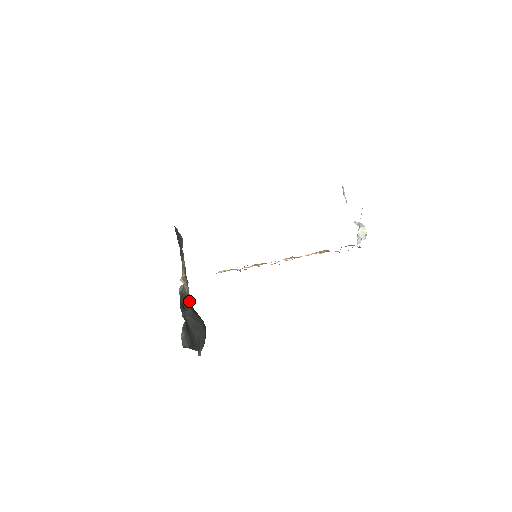
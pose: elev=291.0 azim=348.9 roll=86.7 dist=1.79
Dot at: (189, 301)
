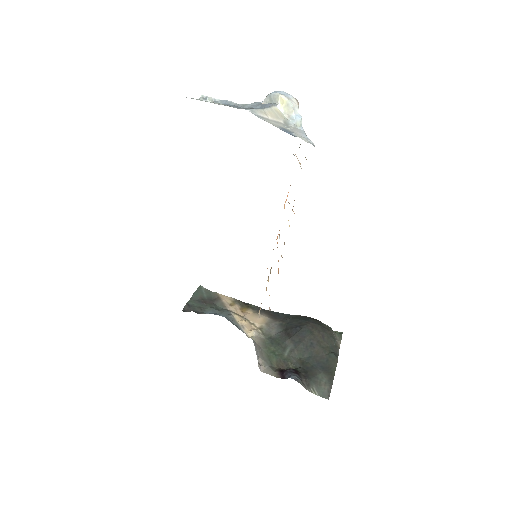
Dot at: (275, 328)
